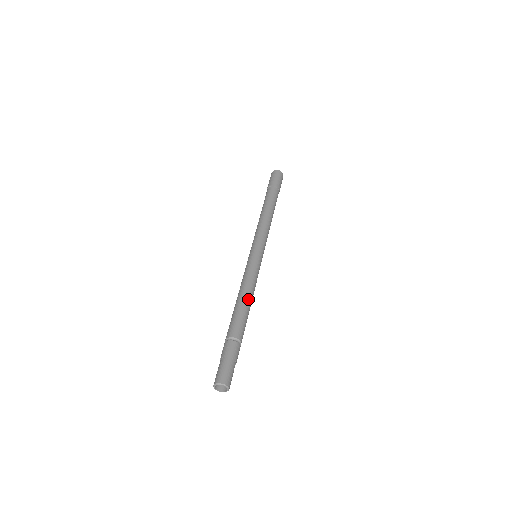
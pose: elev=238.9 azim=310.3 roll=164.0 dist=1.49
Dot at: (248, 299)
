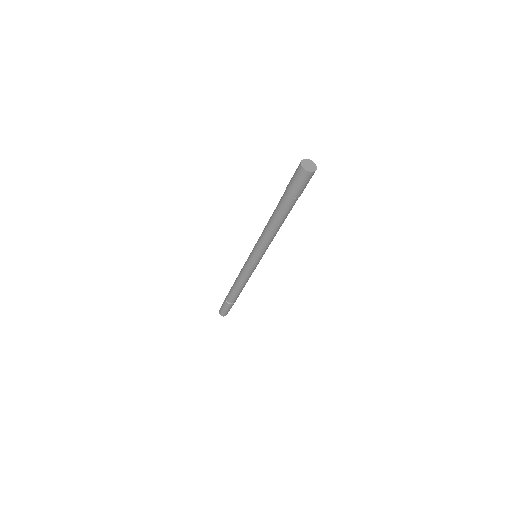
Dot at: (241, 287)
